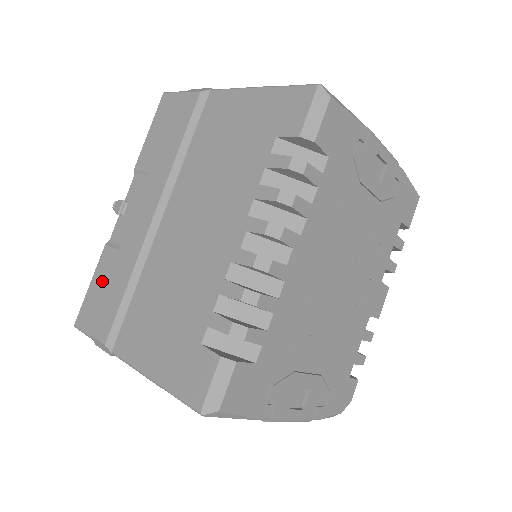
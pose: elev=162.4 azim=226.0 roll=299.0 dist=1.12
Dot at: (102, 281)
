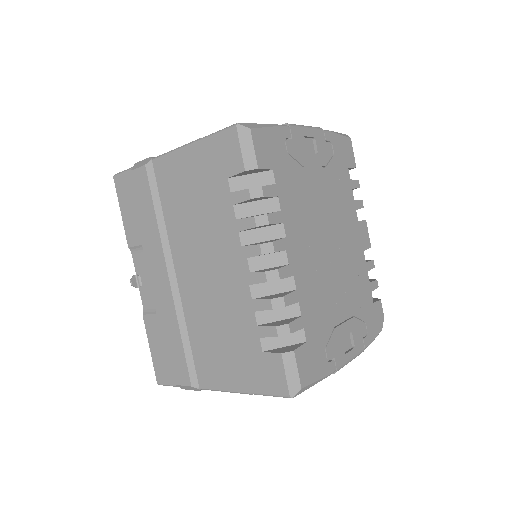
Dot at: (158, 342)
